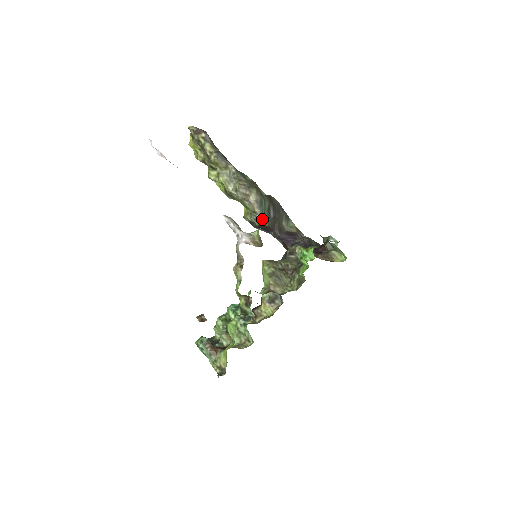
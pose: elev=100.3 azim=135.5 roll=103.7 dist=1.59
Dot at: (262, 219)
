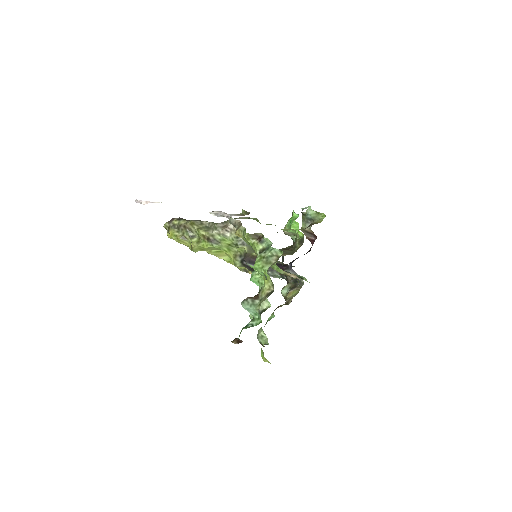
Dot at: occluded
